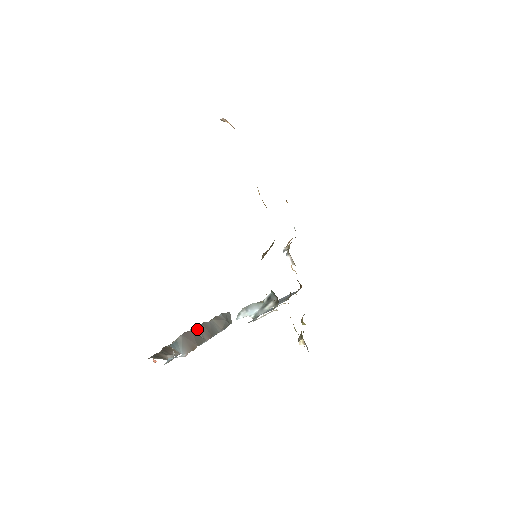
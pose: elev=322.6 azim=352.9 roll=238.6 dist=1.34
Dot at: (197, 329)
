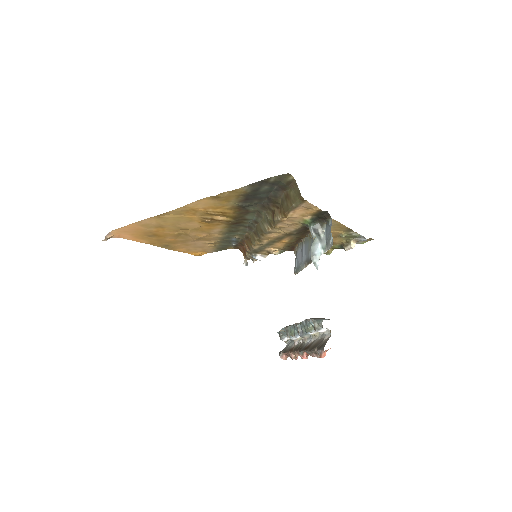
Dot at: occluded
